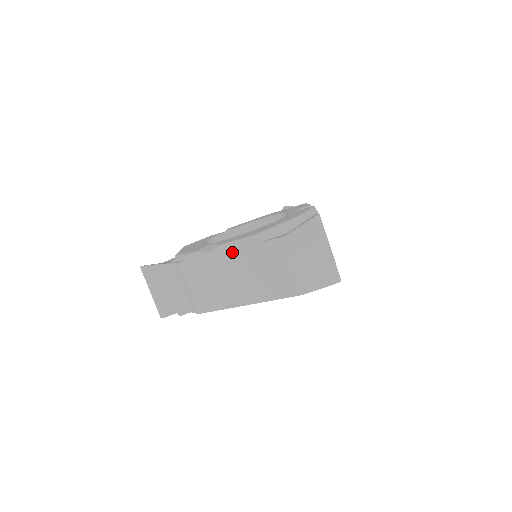
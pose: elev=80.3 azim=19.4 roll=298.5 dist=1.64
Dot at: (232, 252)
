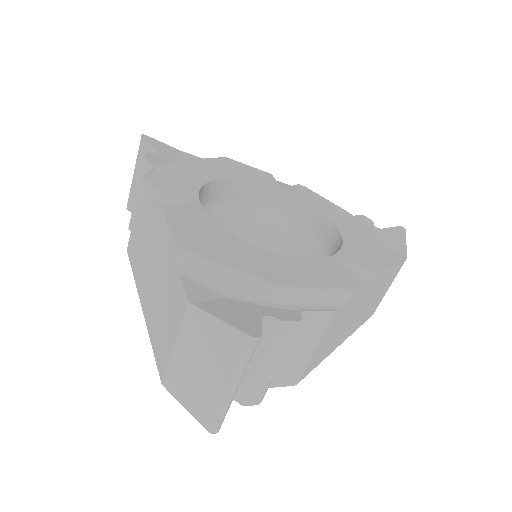
Dot at: (162, 237)
